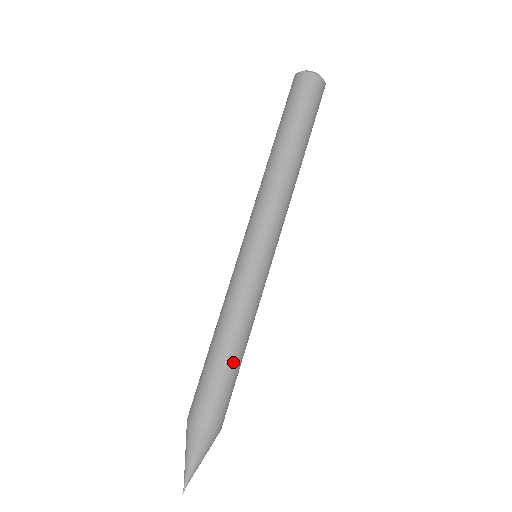
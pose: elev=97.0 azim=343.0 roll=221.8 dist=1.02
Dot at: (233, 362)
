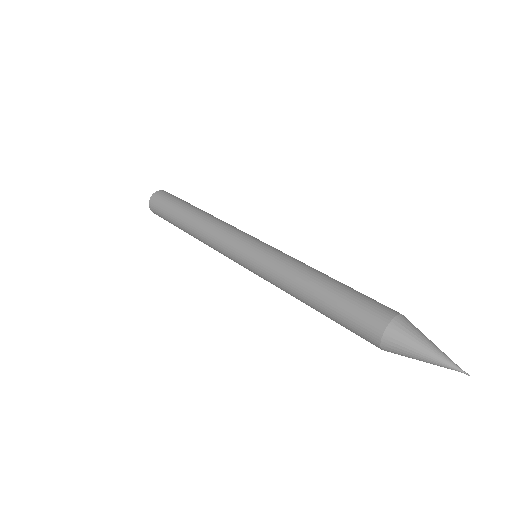
Dot at: (338, 282)
